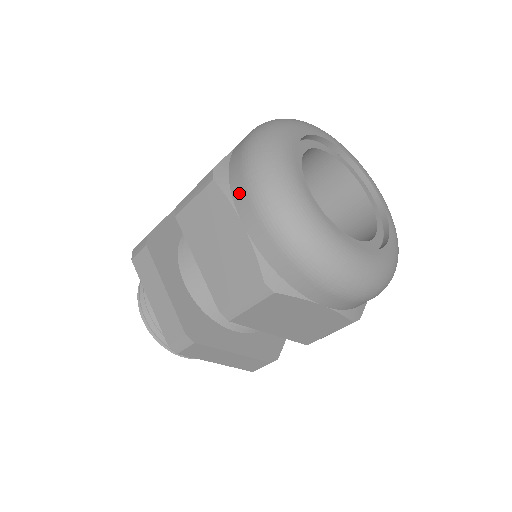
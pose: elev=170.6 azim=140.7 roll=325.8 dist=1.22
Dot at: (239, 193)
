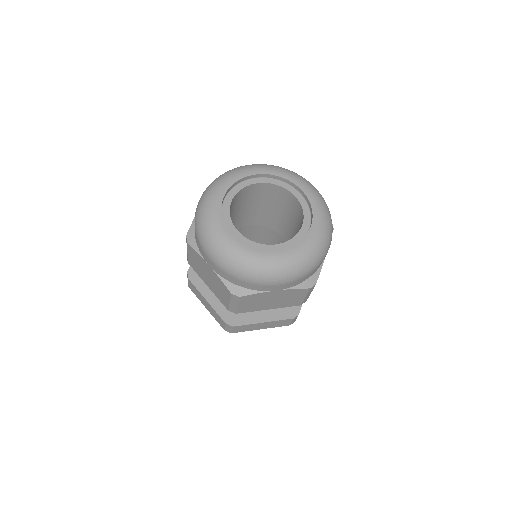
Dot at: (200, 248)
